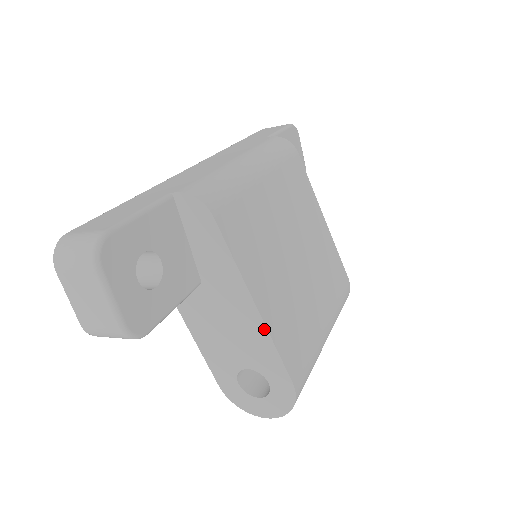
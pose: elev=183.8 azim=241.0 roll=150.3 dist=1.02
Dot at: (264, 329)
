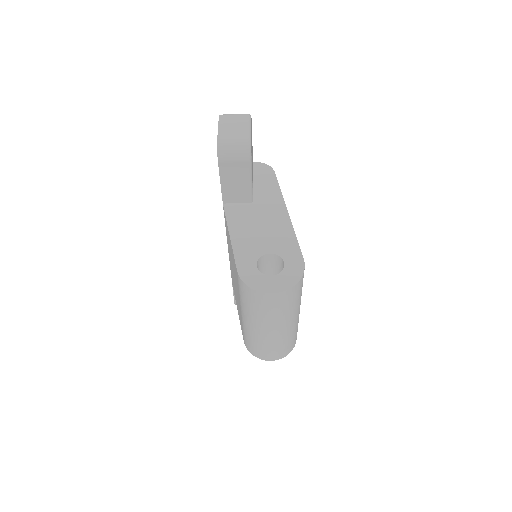
Dot at: (290, 226)
